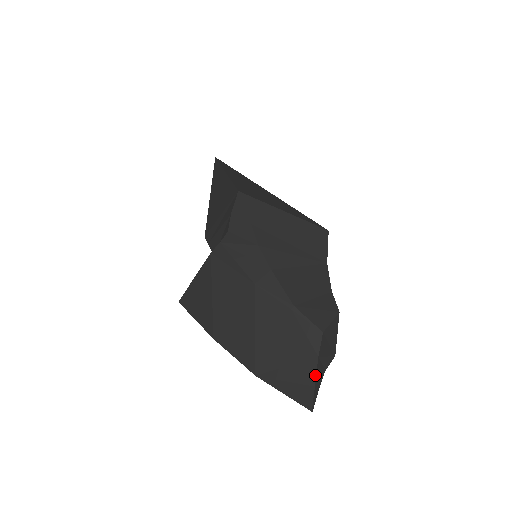
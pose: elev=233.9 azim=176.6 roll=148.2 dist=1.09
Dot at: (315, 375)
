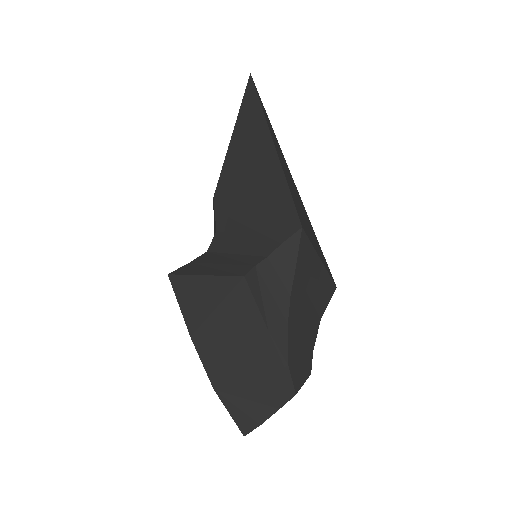
Dot at: (267, 418)
